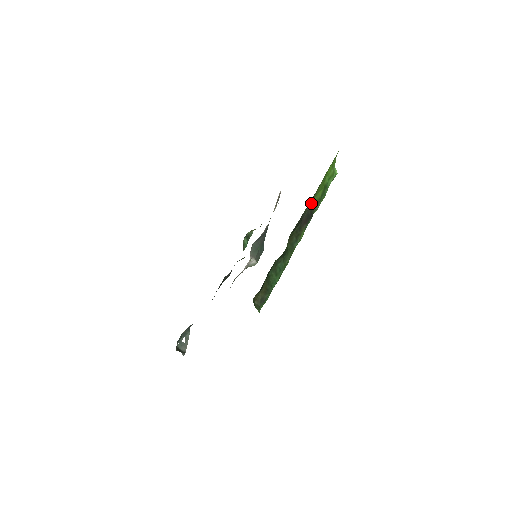
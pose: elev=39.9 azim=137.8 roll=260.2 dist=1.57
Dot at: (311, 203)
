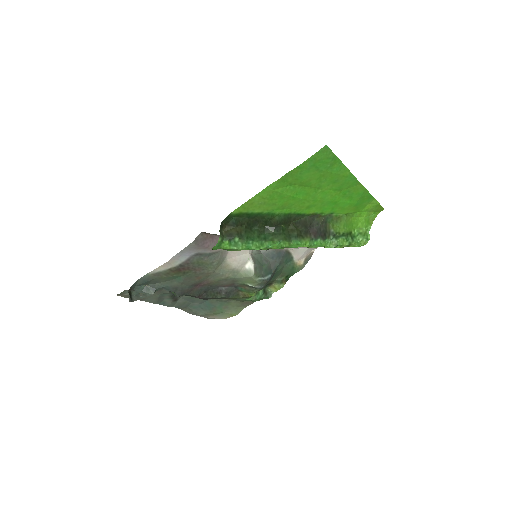
Dot at: (328, 225)
